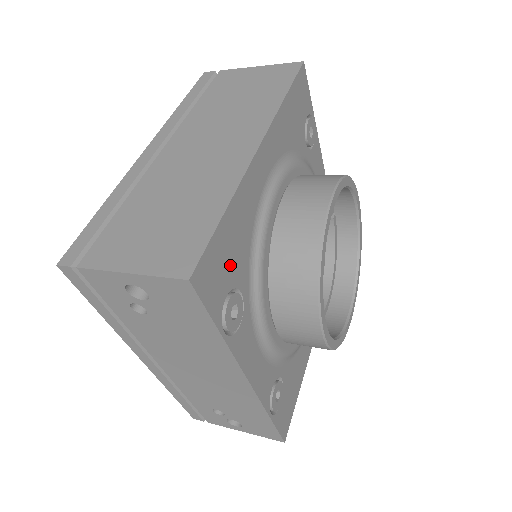
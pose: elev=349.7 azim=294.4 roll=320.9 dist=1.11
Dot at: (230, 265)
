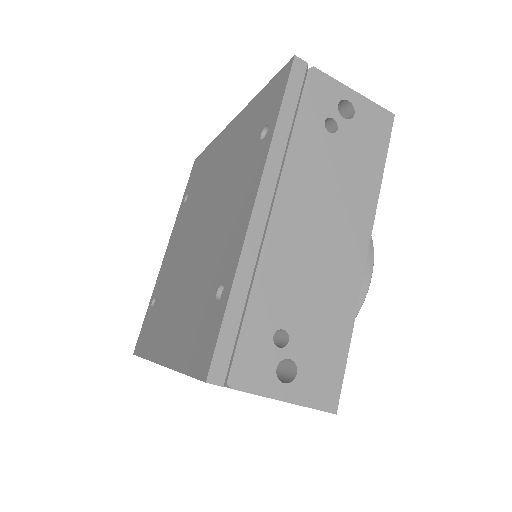
Dot at: occluded
